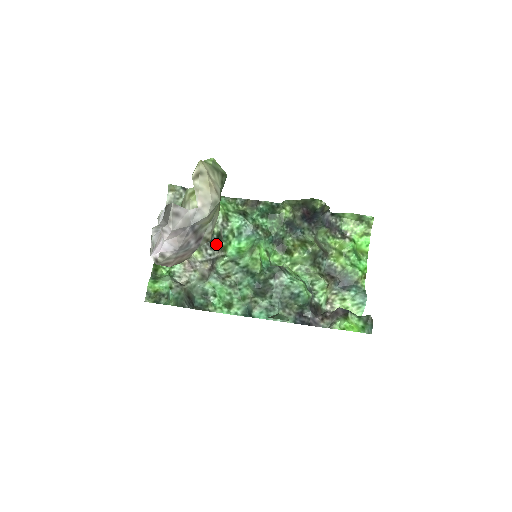
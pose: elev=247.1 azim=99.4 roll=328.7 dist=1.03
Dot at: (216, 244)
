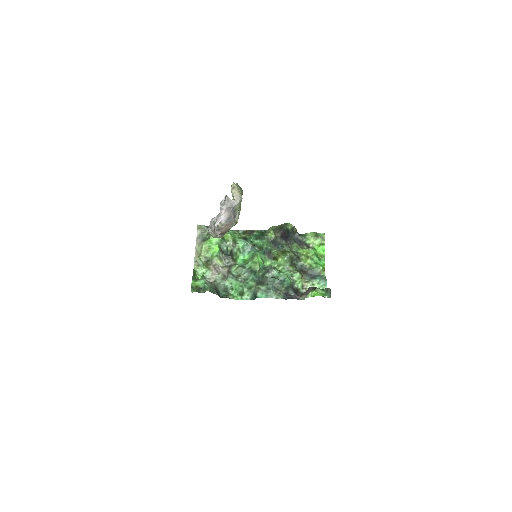
Dot at: (230, 256)
